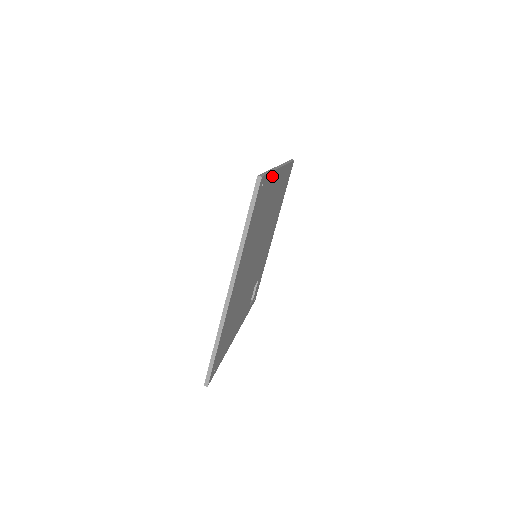
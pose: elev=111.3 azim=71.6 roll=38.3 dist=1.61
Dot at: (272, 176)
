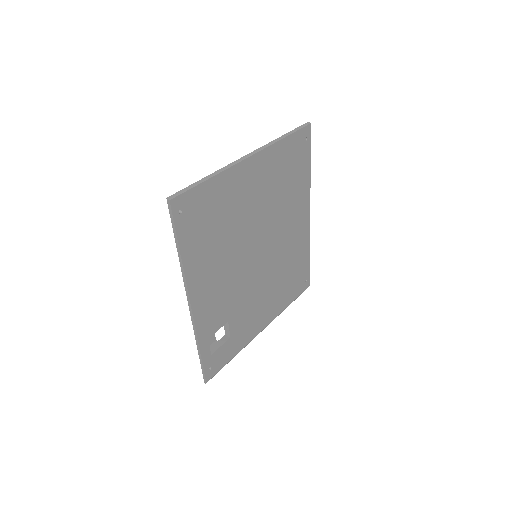
Dot at: (308, 177)
